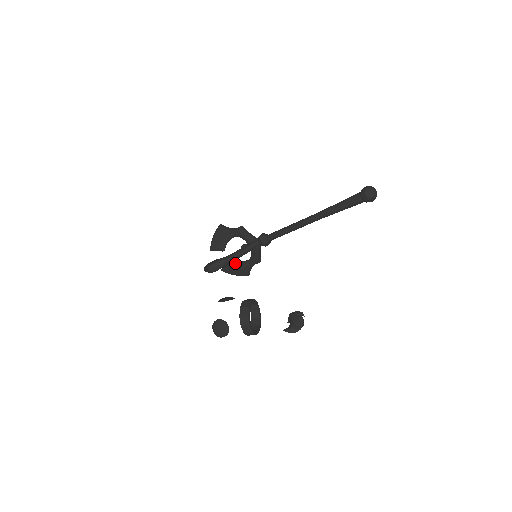
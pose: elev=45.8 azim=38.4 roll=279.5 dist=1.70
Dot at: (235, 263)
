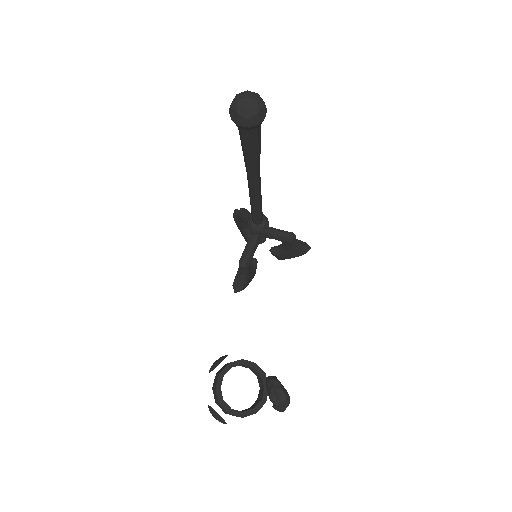
Dot at: (277, 249)
